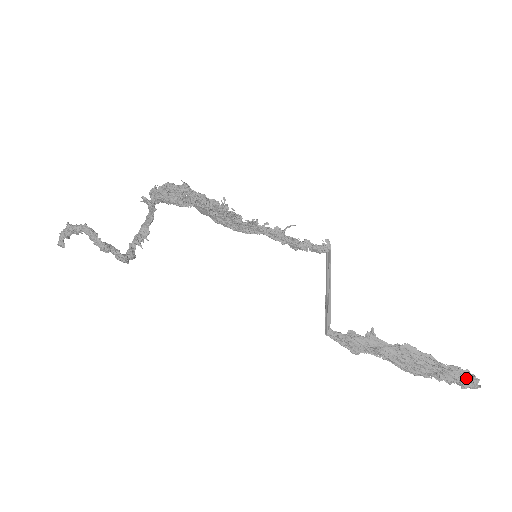
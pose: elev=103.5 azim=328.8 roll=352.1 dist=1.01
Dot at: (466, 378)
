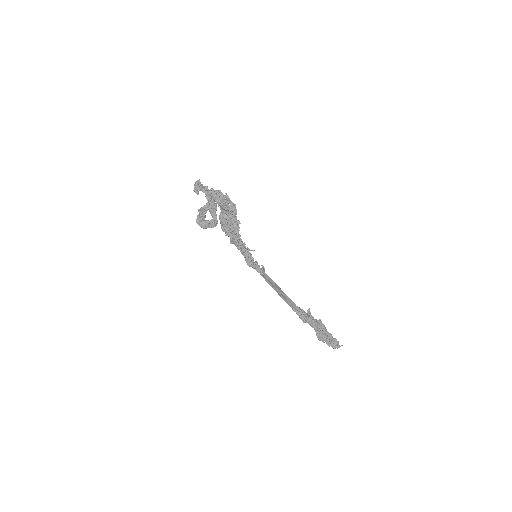
Dot at: (336, 342)
